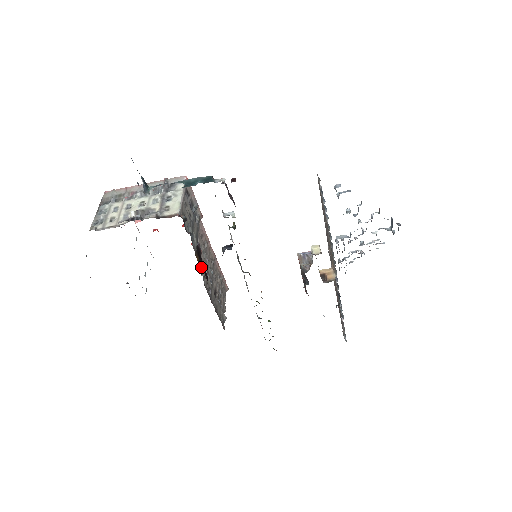
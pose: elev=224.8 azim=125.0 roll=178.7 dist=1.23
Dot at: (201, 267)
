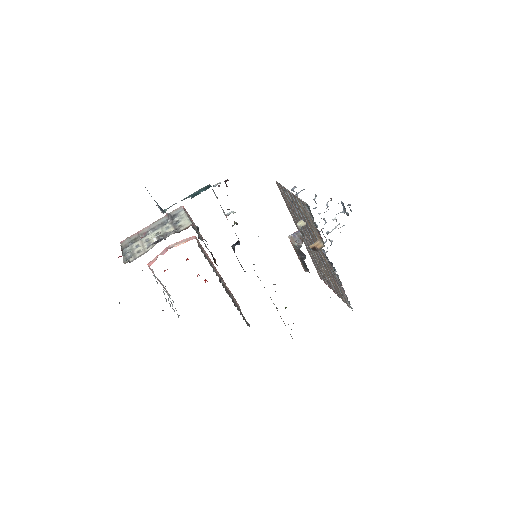
Dot at: (218, 276)
